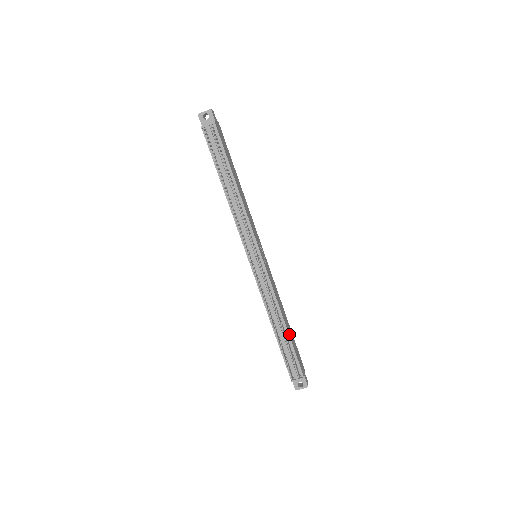
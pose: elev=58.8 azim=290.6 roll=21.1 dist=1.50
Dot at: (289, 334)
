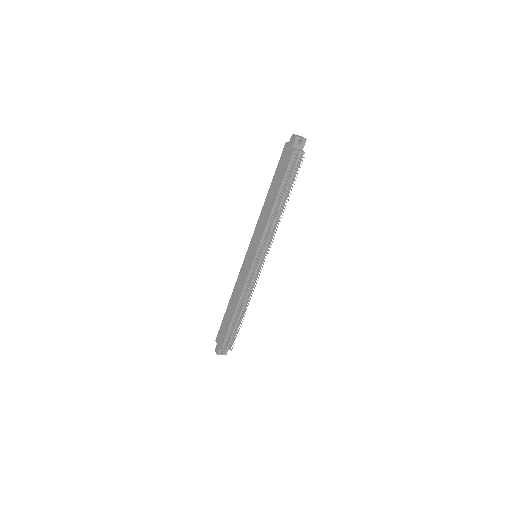
Dot at: (241, 318)
